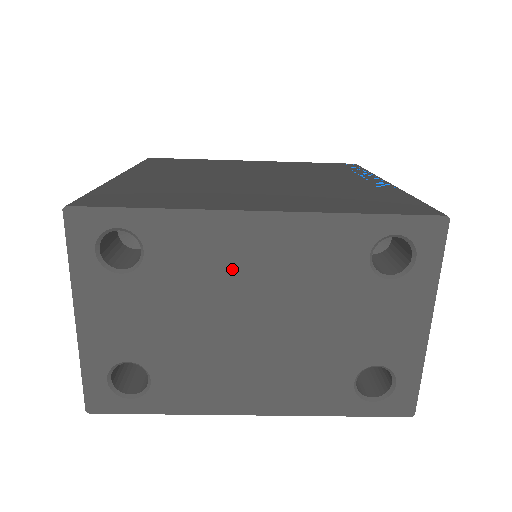
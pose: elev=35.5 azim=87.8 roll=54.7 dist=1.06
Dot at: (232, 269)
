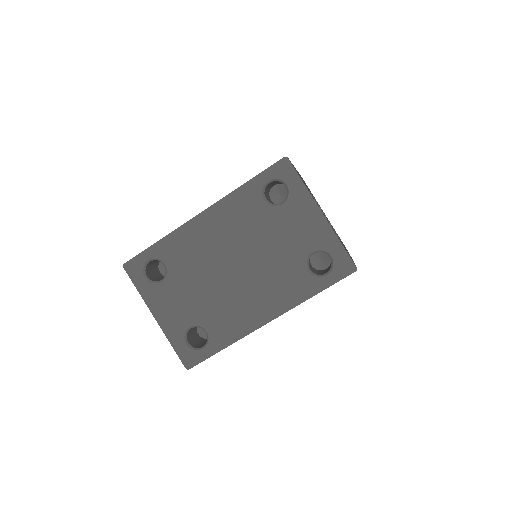
Dot at: (207, 248)
